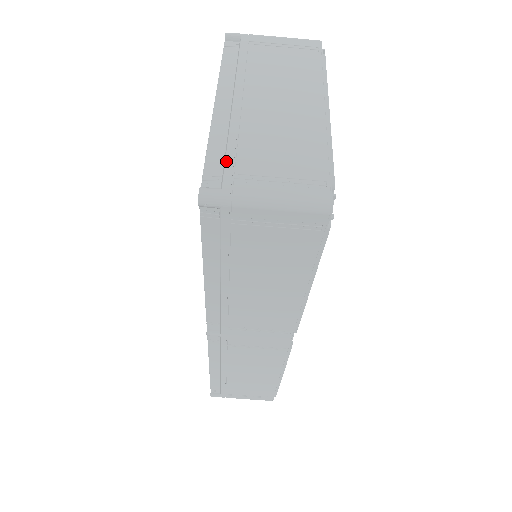
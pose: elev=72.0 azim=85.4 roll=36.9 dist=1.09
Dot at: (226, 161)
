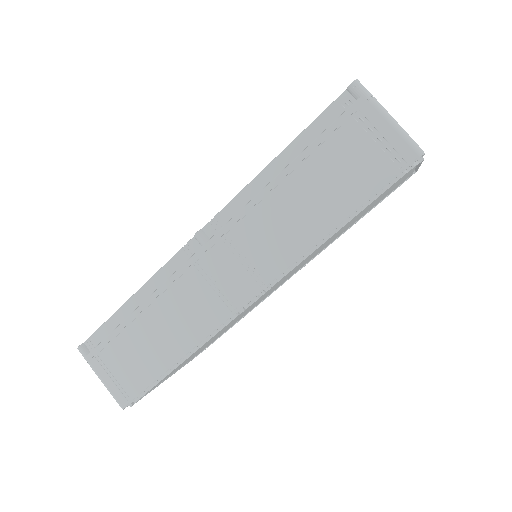
Dot at: occluded
